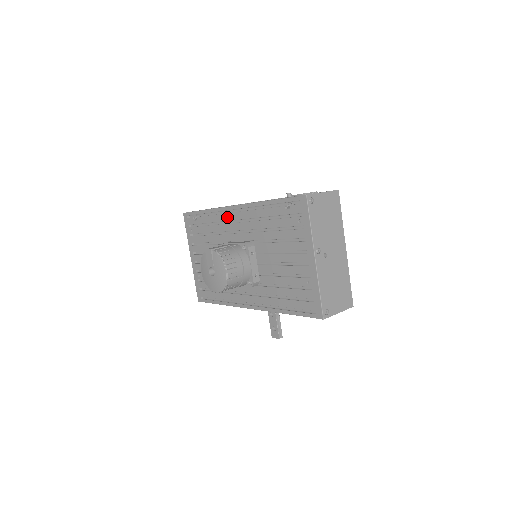
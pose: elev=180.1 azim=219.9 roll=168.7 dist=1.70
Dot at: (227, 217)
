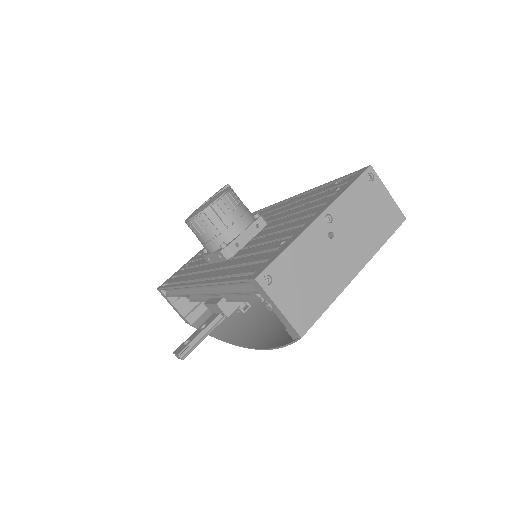
Dot at: (270, 209)
